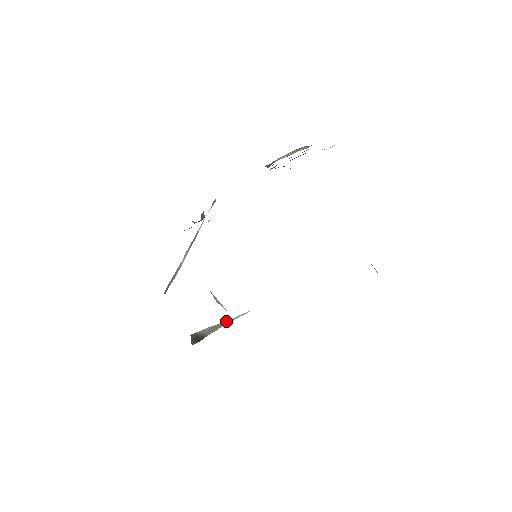
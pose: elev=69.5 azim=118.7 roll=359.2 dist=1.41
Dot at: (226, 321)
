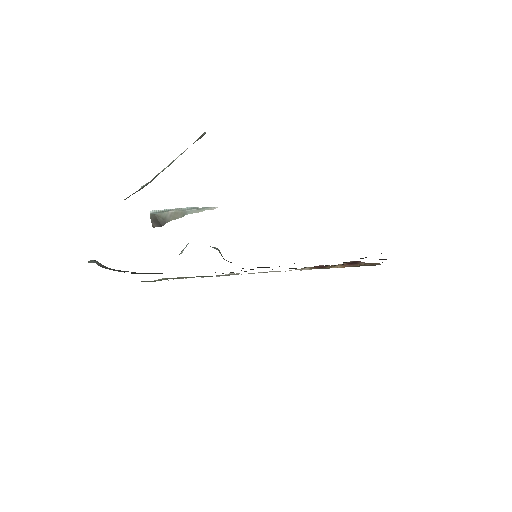
Dot at: (191, 211)
